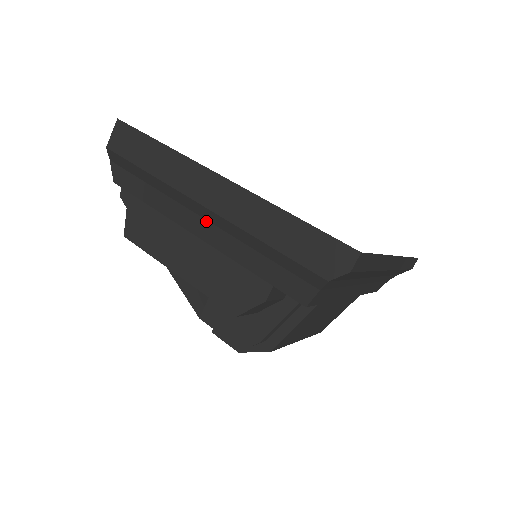
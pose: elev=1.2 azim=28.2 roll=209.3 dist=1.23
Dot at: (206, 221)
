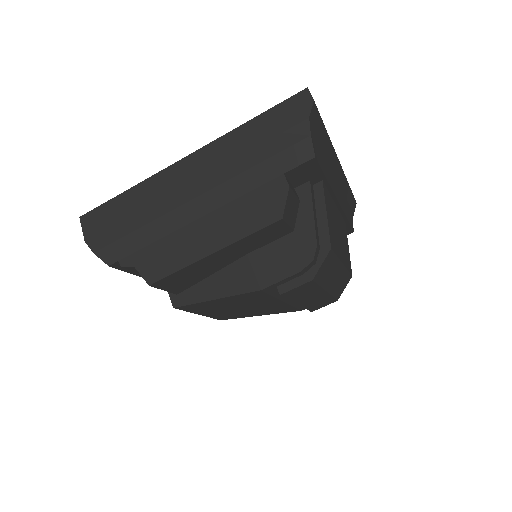
Dot at: (202, 196)
